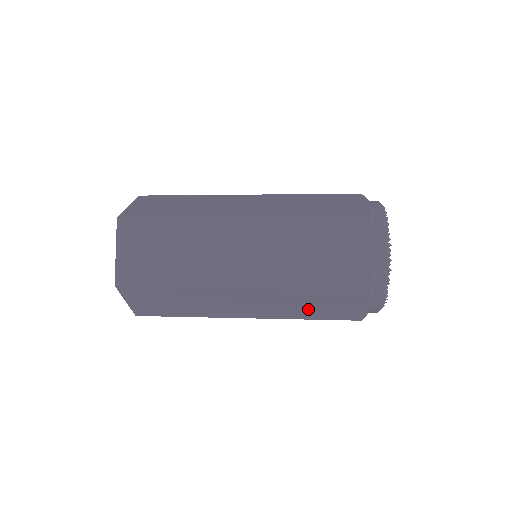
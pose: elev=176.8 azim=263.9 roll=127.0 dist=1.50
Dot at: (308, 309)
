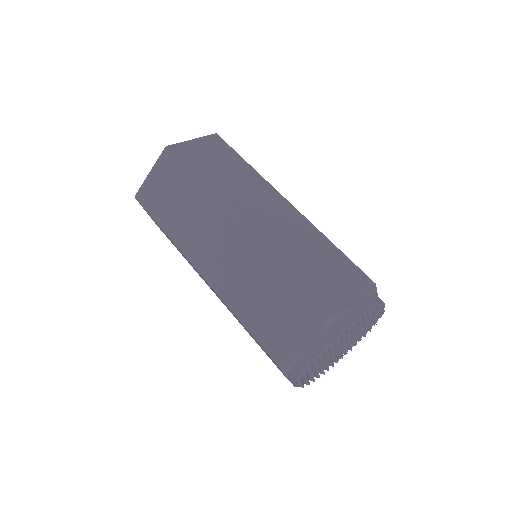
Dot at: occluded
